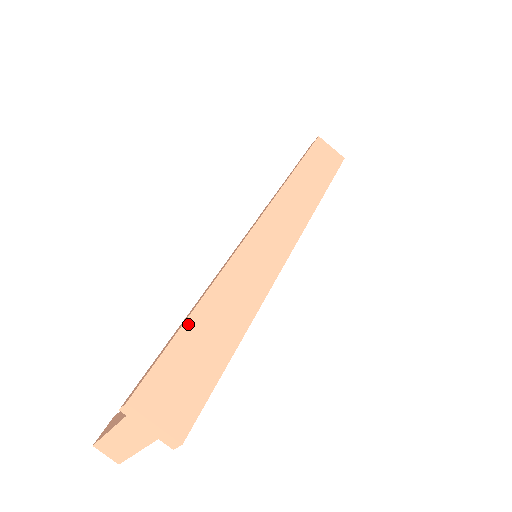
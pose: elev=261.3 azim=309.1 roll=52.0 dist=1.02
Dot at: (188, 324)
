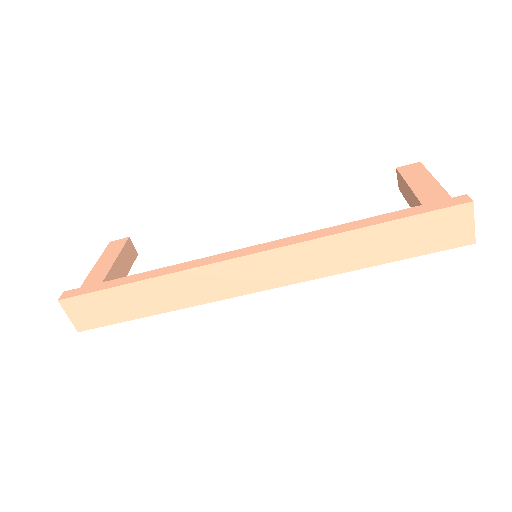
Dot at: (122, 288)
